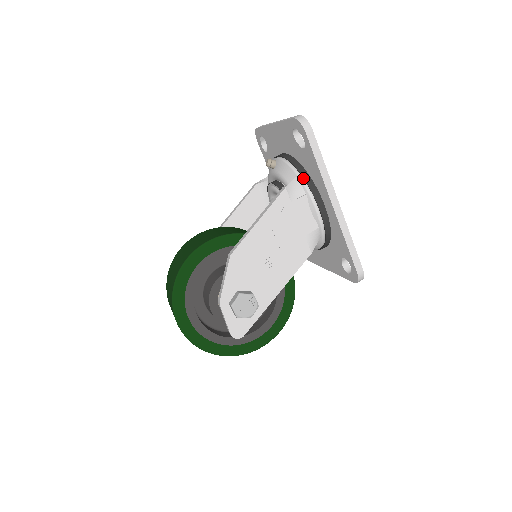
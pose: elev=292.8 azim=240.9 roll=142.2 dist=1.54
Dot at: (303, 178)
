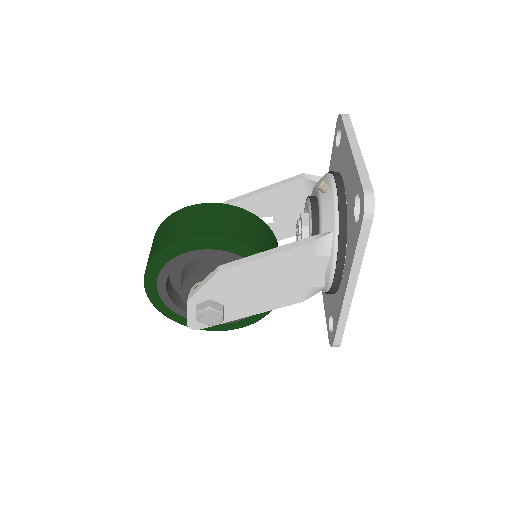
Dot at: (338, 239)
